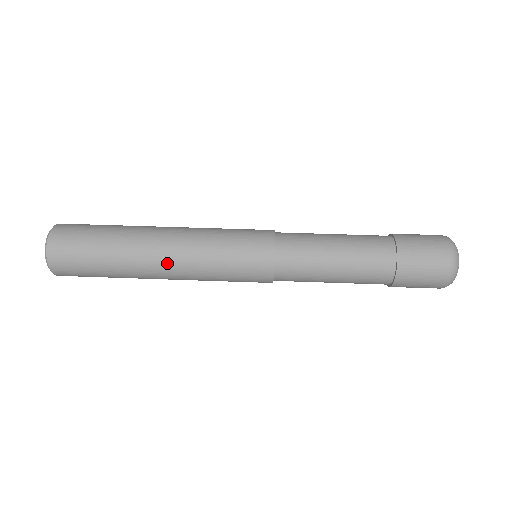
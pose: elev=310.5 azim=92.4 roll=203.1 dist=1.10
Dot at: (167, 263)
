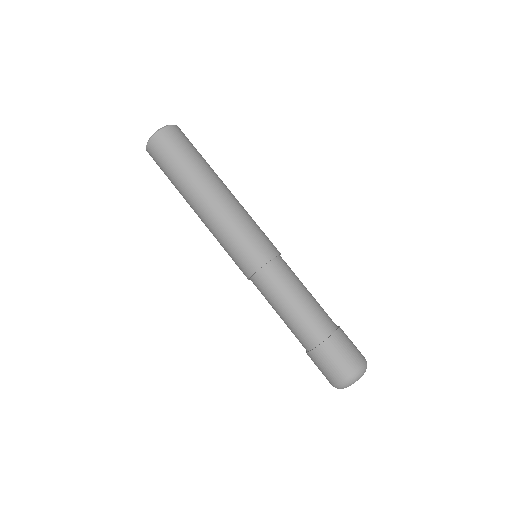
Dot at: (201, 213)
